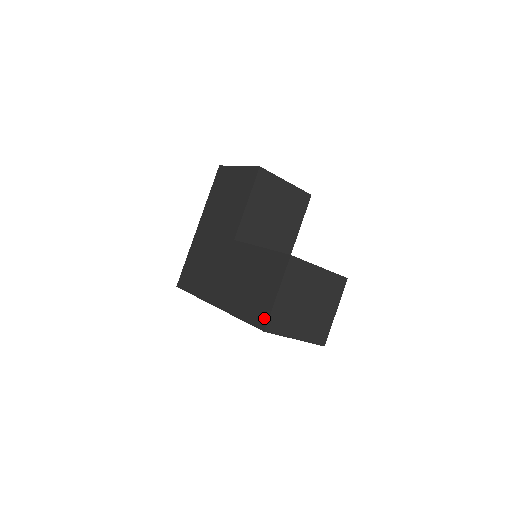
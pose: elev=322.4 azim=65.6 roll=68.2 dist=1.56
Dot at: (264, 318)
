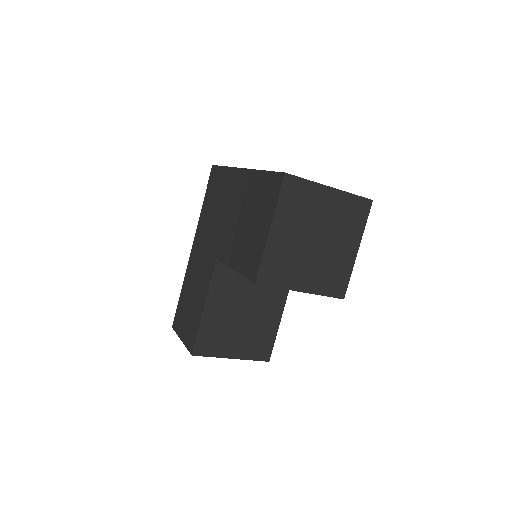
Dot at: (176, 326)
